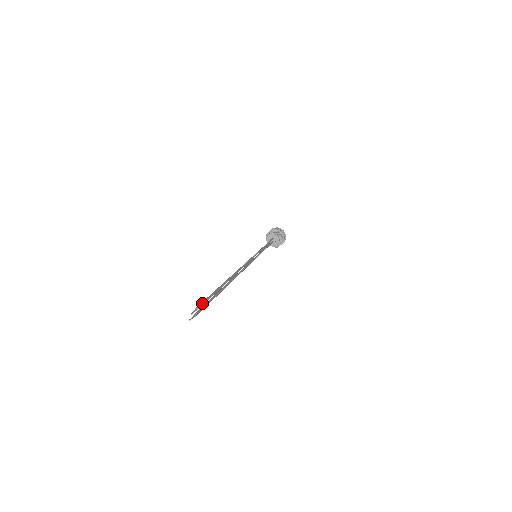
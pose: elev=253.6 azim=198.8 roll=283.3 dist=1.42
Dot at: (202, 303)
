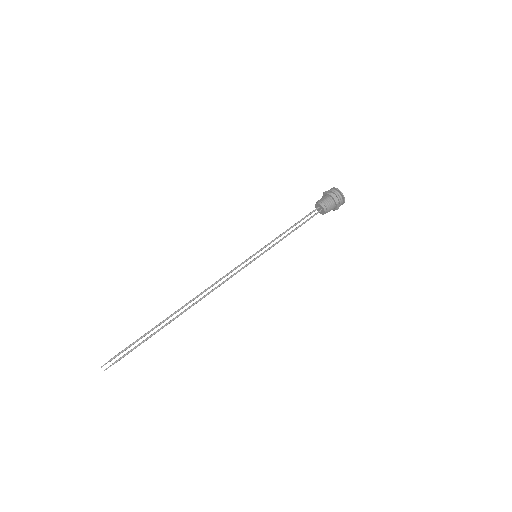
Dot at: (118, 353)
